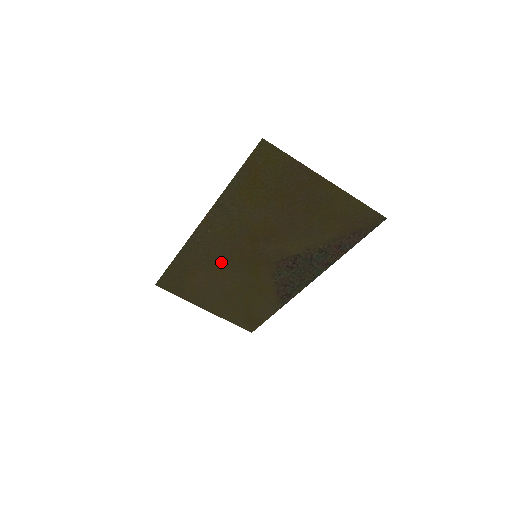
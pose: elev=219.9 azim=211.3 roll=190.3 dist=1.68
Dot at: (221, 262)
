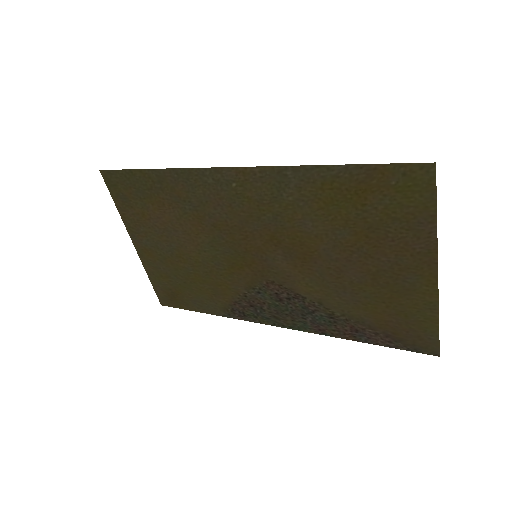
Dot at: (208, 224)
